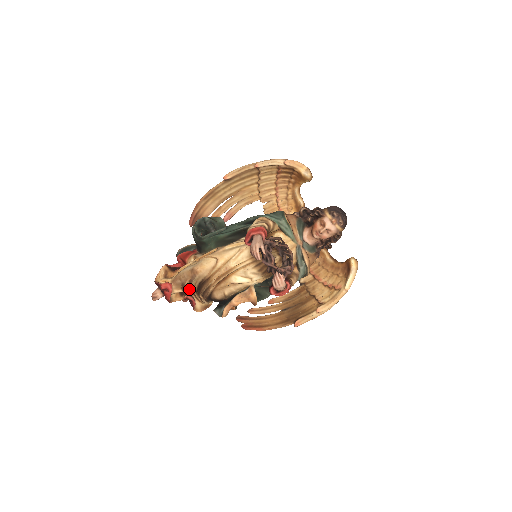
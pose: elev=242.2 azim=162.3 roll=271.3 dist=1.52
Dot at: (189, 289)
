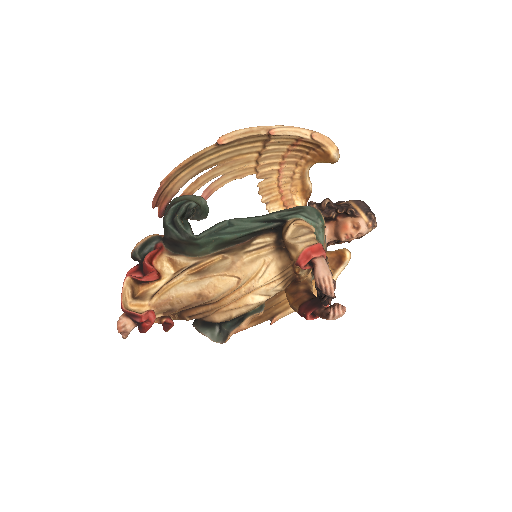
Dot at: occluded
